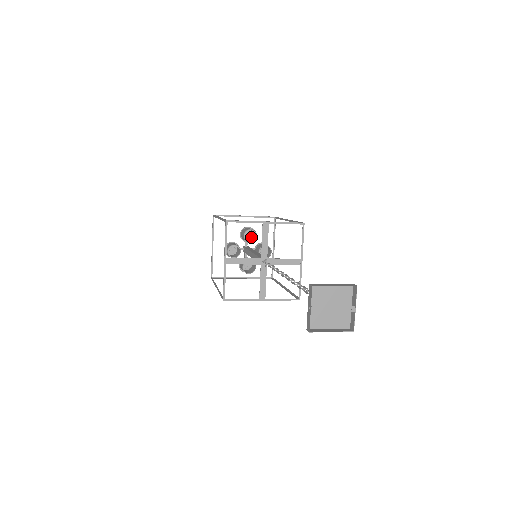
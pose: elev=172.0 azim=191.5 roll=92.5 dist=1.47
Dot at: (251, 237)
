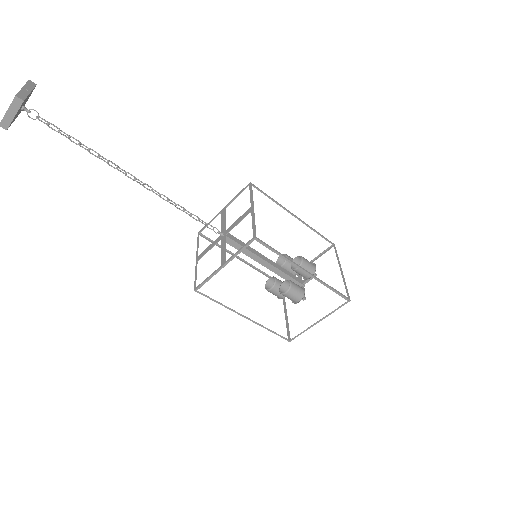
Dot at: occluded
